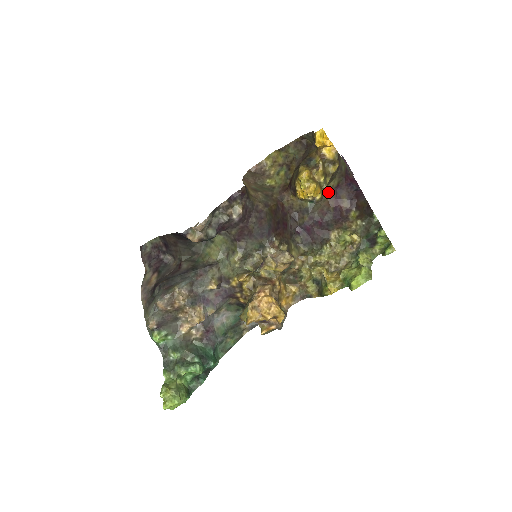
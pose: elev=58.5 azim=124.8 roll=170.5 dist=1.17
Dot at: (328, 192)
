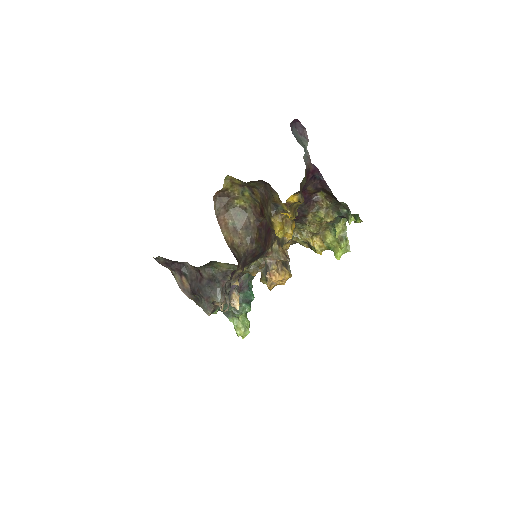
Dot at: (295, 193)
